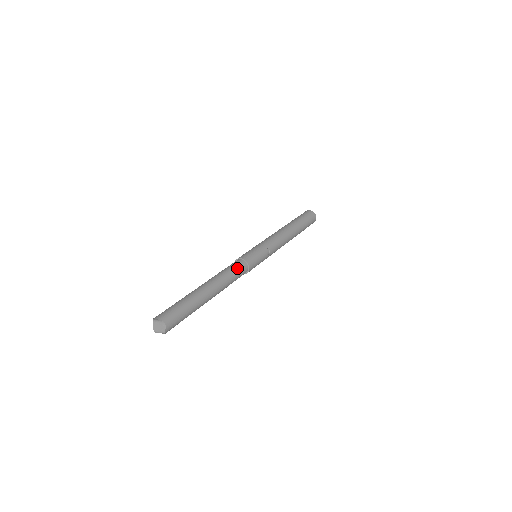
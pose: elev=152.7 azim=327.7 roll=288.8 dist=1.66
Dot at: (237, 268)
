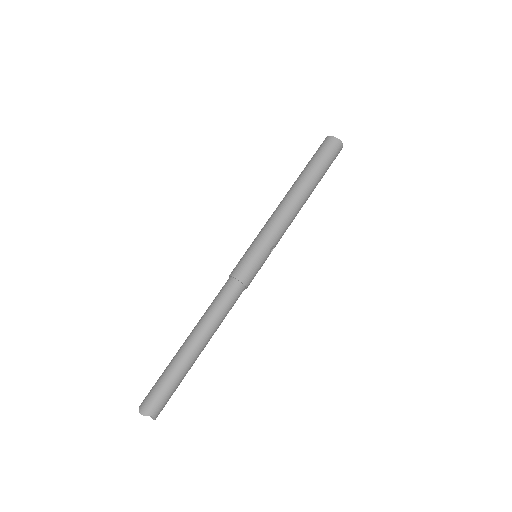
Dot at: (232, 299)
